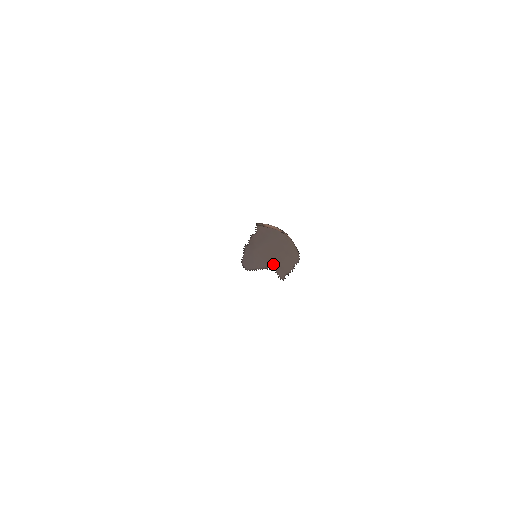
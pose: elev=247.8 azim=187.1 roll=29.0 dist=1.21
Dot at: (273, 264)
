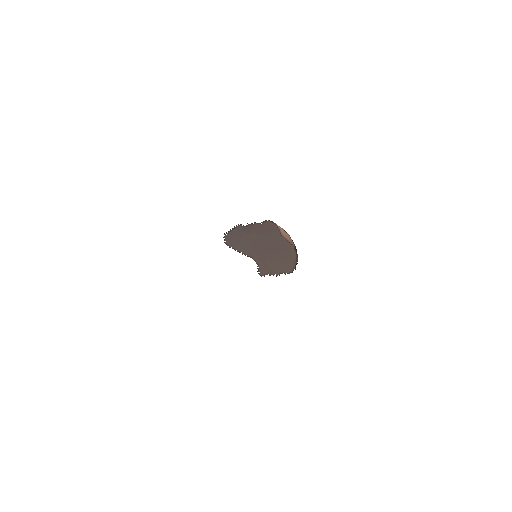
Dot at: (260, 258)
